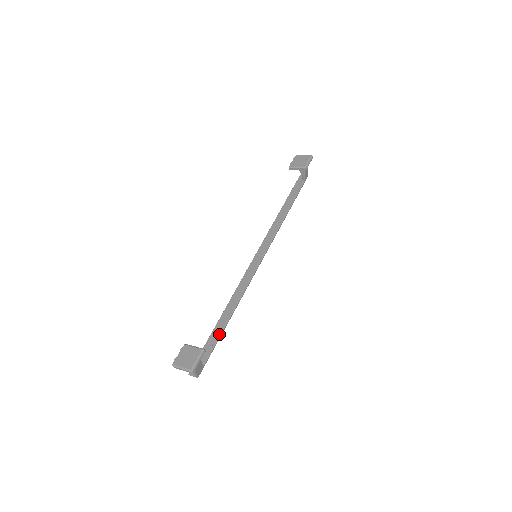
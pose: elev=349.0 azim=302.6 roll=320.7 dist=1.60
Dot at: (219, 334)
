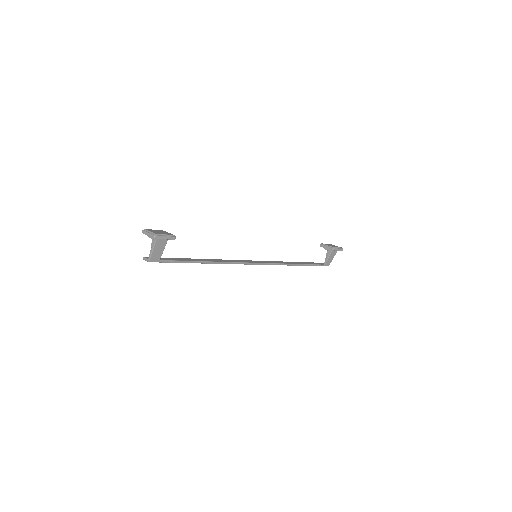
Dot at: (189, 260)
